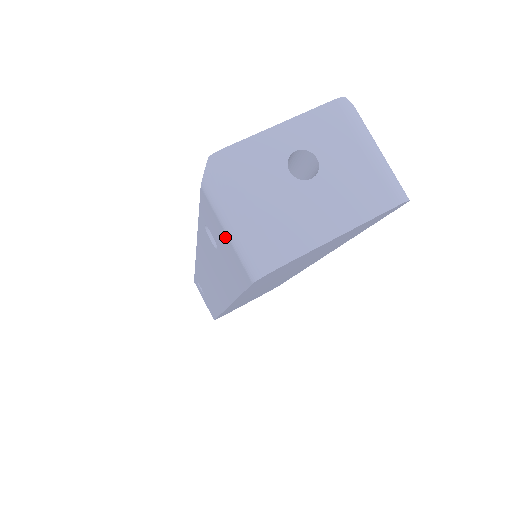
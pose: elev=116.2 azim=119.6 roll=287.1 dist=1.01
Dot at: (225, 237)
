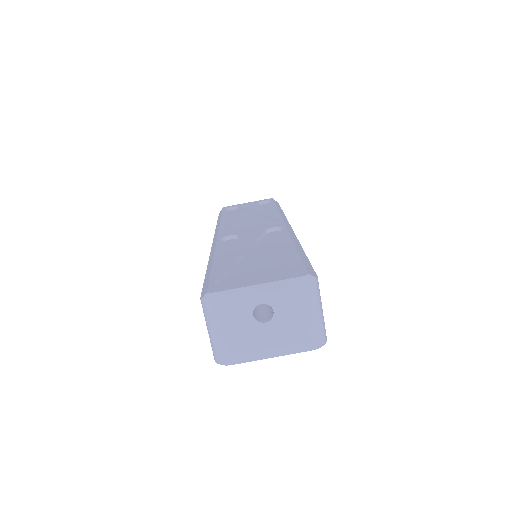
Dot at: occluded
